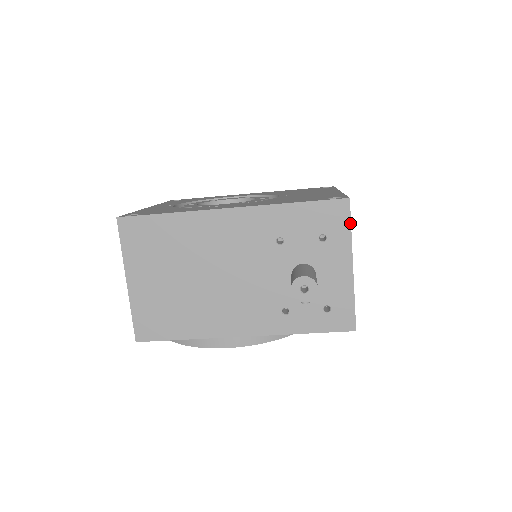
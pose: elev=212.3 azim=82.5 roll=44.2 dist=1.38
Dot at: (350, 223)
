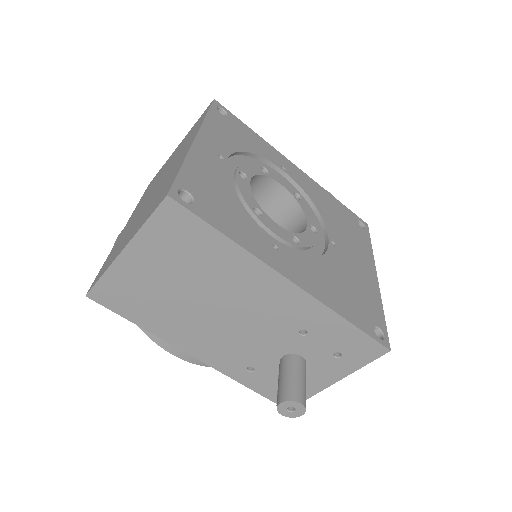
Dot at: occluded
